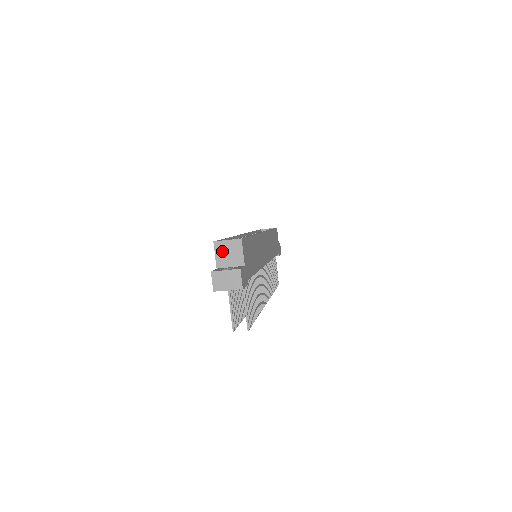
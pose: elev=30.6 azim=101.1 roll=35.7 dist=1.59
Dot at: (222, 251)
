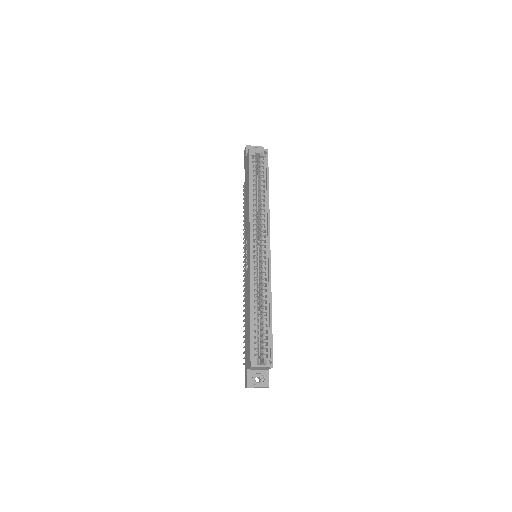
Dot at: (255, 368)
